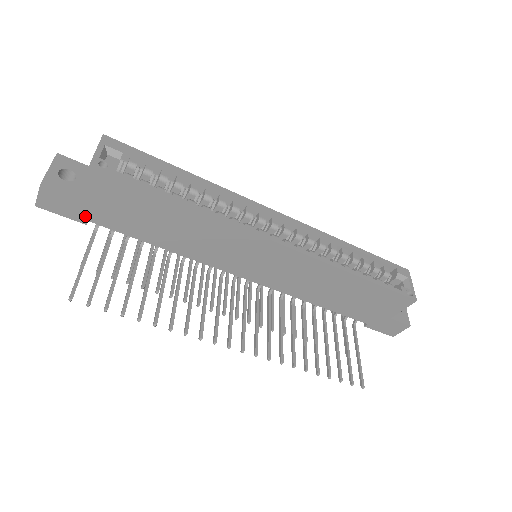
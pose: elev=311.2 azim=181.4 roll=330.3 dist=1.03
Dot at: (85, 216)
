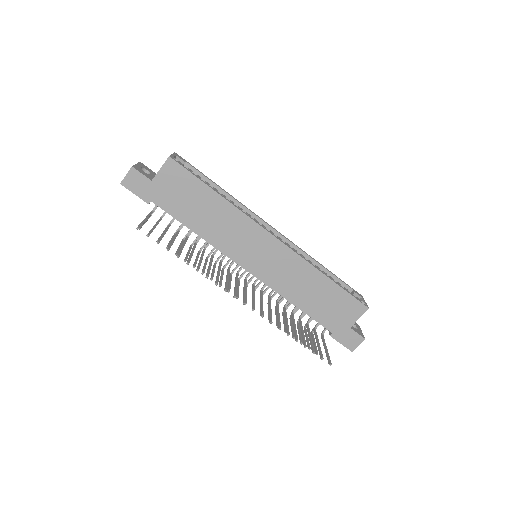
Dot at: (151, 197)
